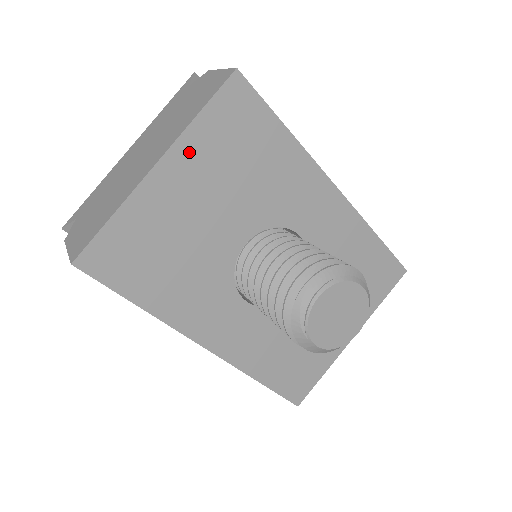
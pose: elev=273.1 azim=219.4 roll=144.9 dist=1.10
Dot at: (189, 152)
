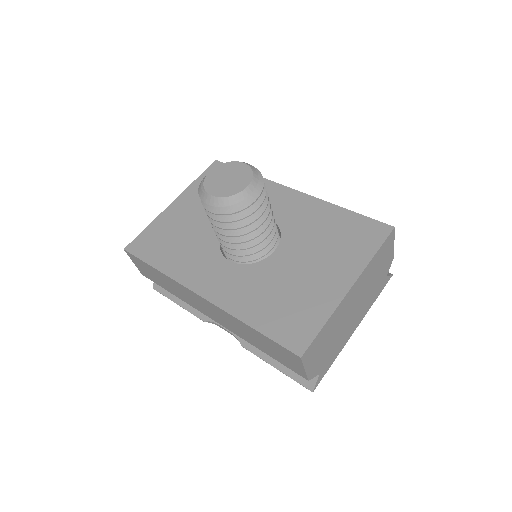
Dot at: (191, 194)
